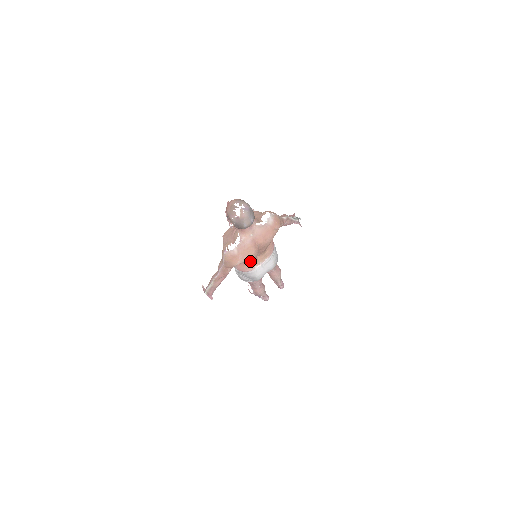
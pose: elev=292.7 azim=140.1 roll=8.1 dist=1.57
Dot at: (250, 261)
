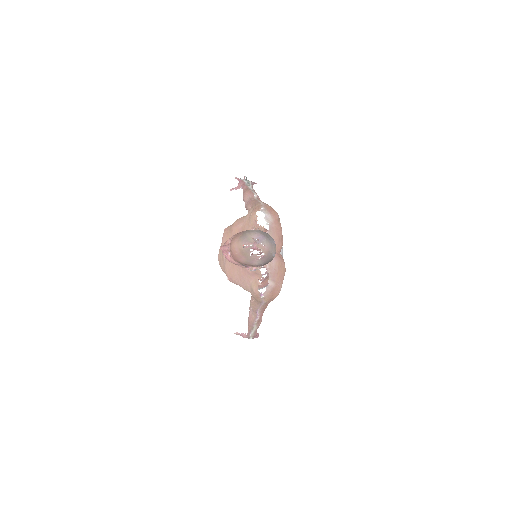
Dot at: occluded
